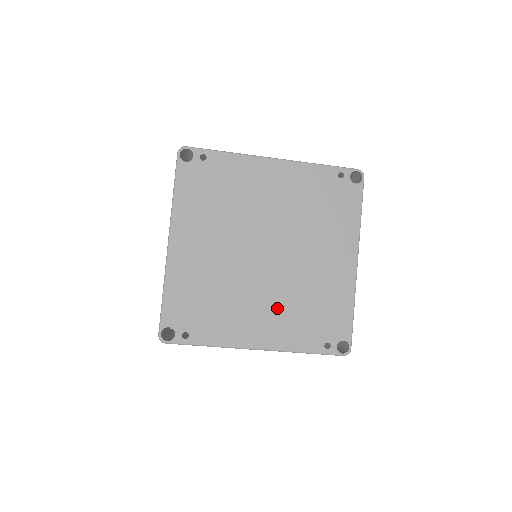
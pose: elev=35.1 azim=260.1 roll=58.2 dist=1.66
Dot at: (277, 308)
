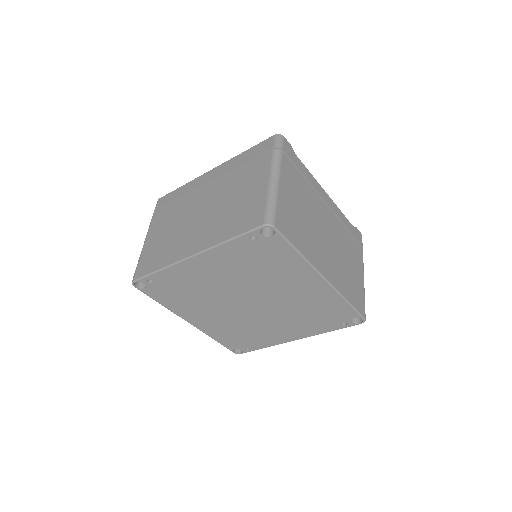
Dot at: (288, 322)
